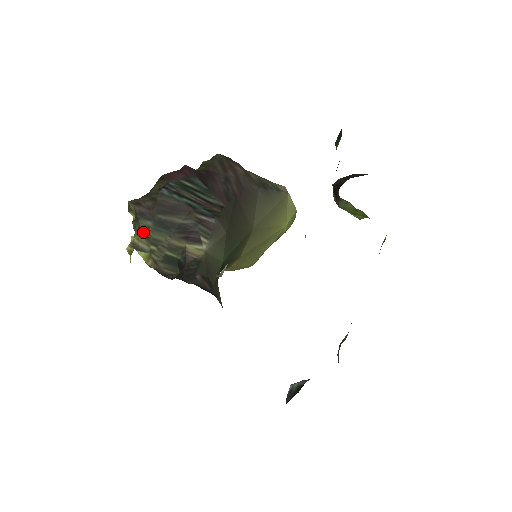
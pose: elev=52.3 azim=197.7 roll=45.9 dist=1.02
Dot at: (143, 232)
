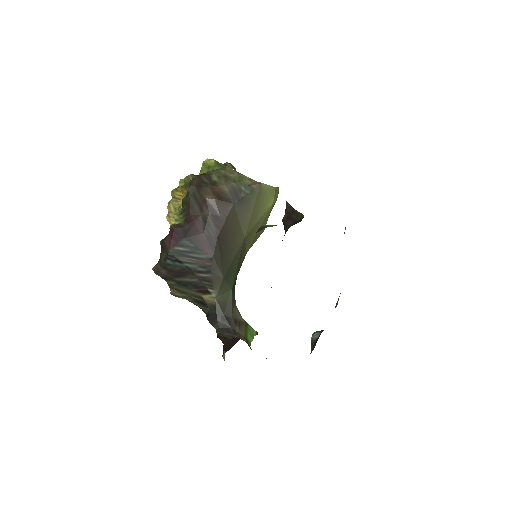
Dot at: (173, 287)
